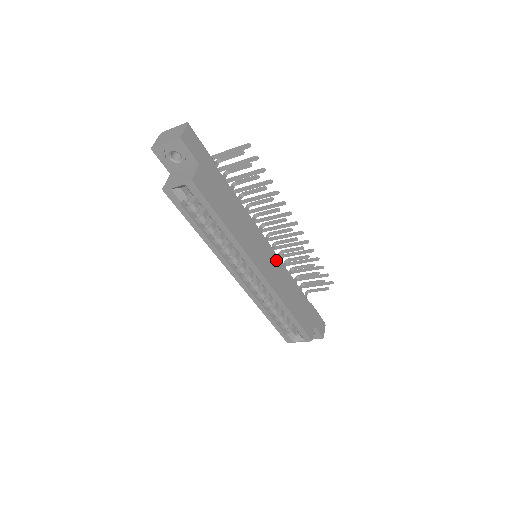
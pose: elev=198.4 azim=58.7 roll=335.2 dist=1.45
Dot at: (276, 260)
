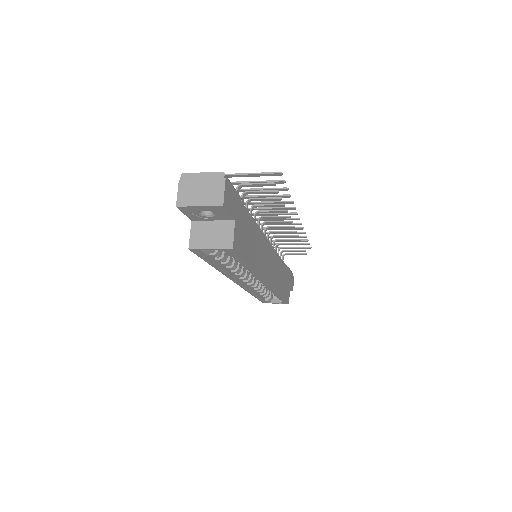
Dot at: (274, 255)
